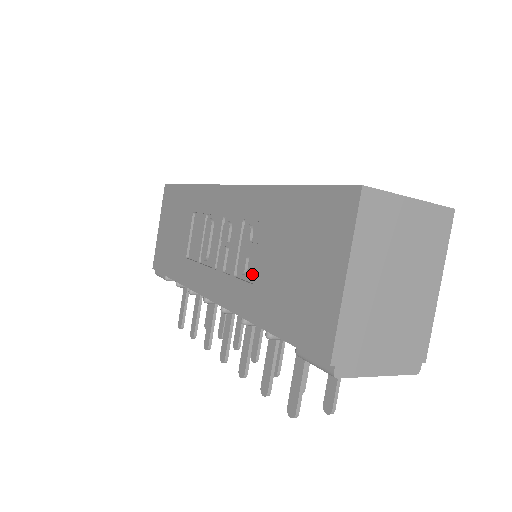
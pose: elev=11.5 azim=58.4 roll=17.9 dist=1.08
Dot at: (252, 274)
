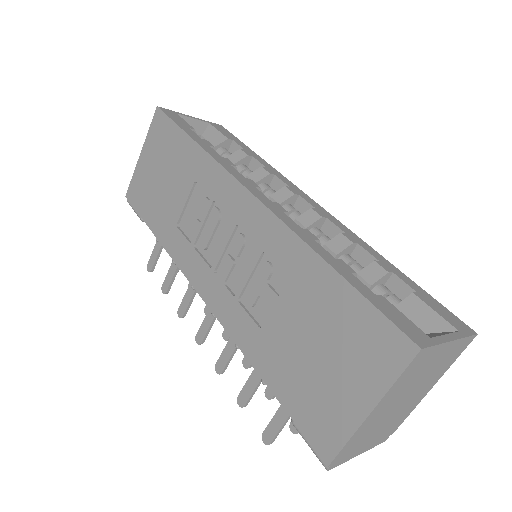
Dot at: (260, 315)
